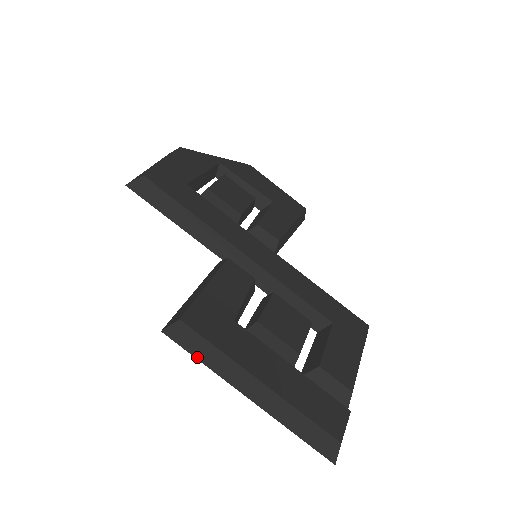
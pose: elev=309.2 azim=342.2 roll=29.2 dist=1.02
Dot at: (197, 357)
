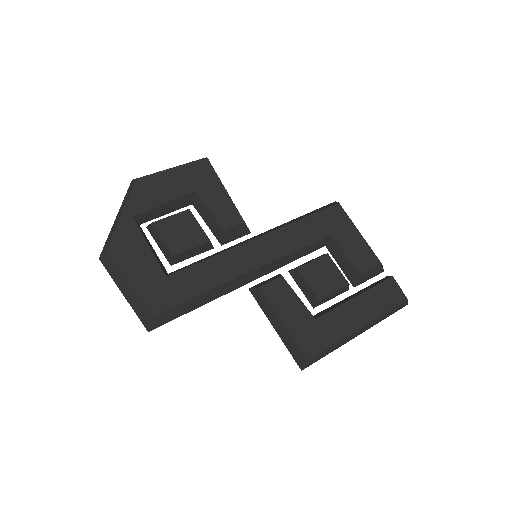
Dot at: occluded
